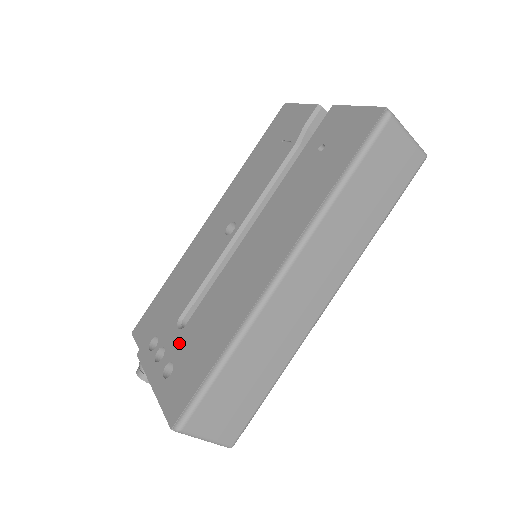
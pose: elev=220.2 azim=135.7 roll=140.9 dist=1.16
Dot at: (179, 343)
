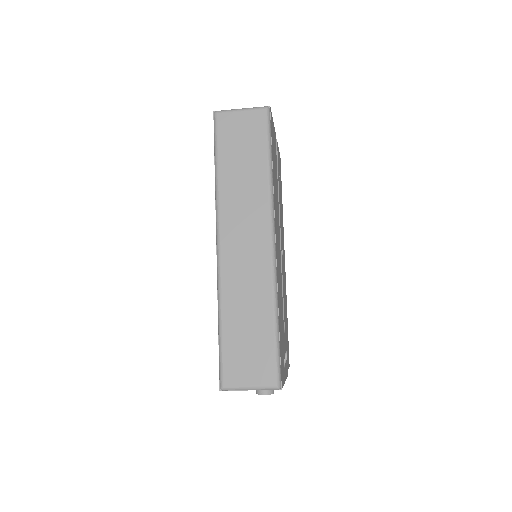
Dot at: occluded
